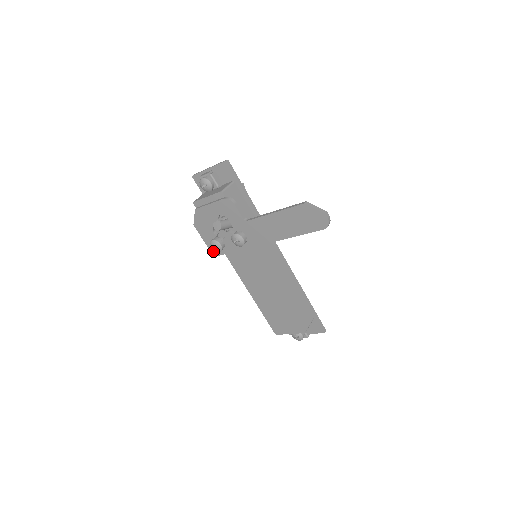
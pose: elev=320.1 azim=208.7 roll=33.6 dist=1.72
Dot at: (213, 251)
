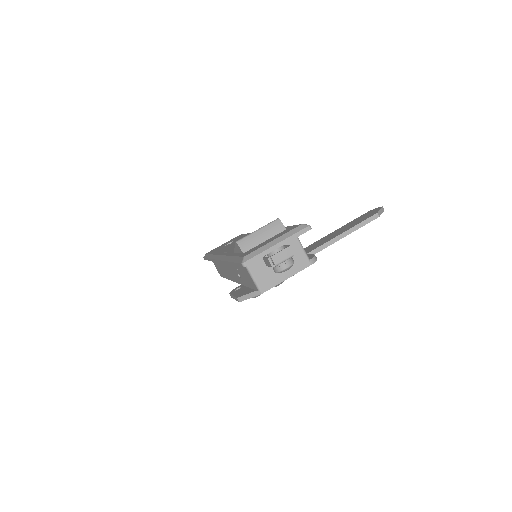
Dot at: occluded
